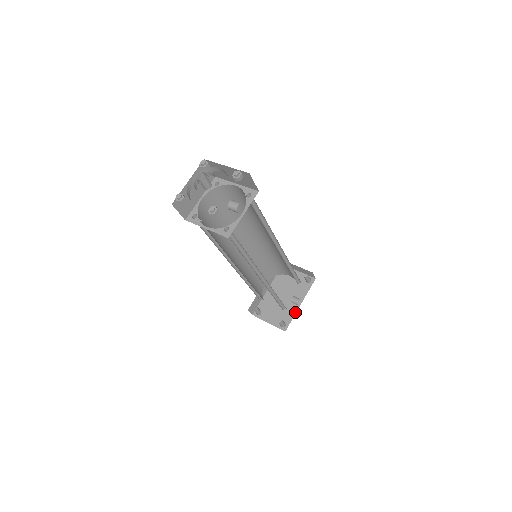
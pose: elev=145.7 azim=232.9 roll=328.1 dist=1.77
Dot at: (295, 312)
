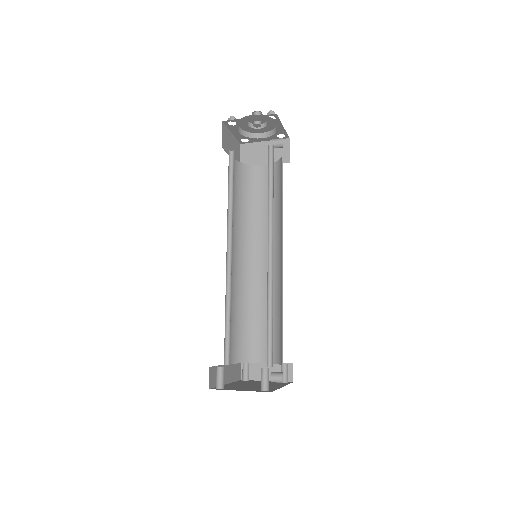
Dot at: (278, 388)
